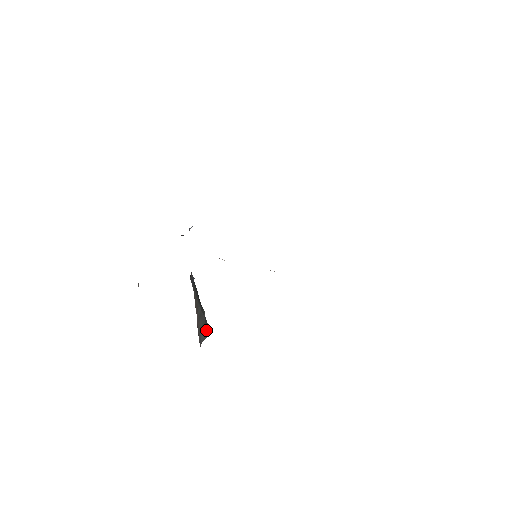
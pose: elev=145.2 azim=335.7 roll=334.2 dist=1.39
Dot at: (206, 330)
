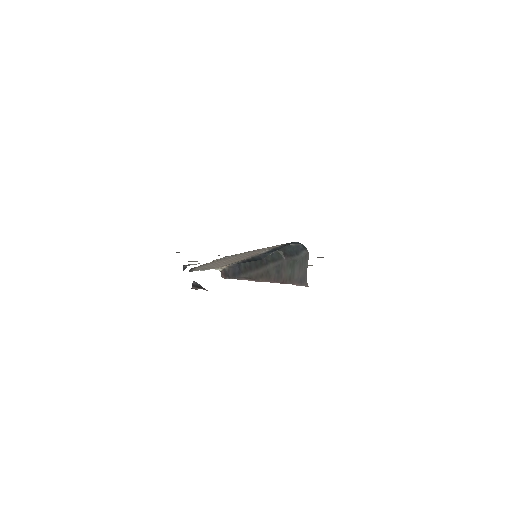
Dot at: (300, 260)
